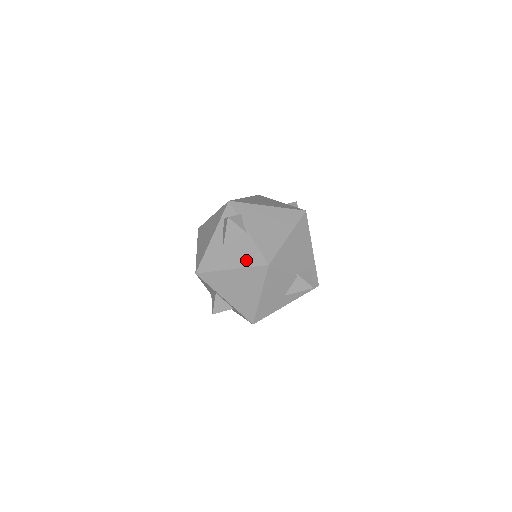
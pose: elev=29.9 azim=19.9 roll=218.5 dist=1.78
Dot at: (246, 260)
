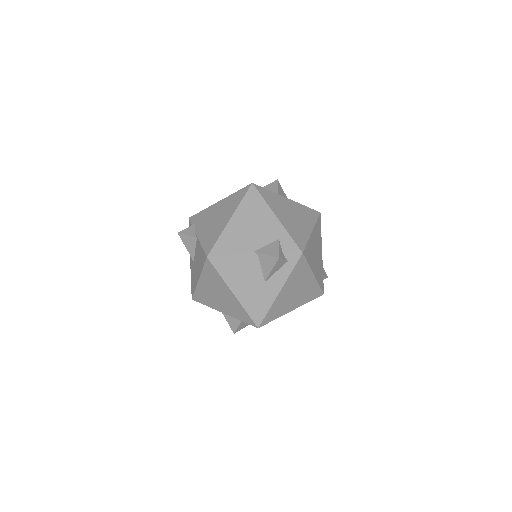
Dot at: (200, 264)
